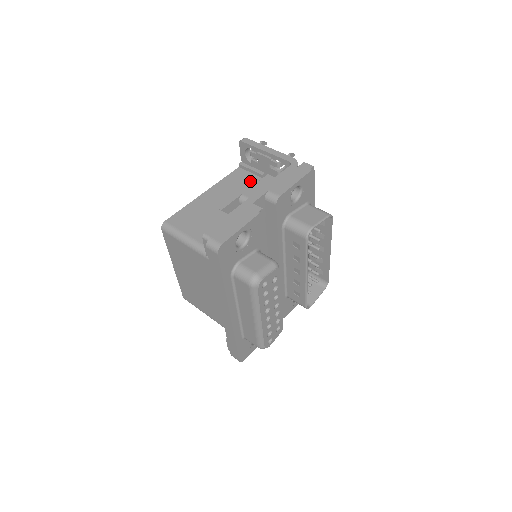
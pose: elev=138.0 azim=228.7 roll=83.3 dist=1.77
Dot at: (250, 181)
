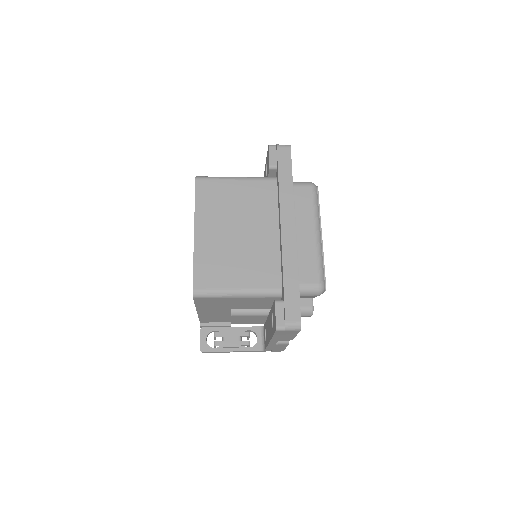
Dot at: occluded
